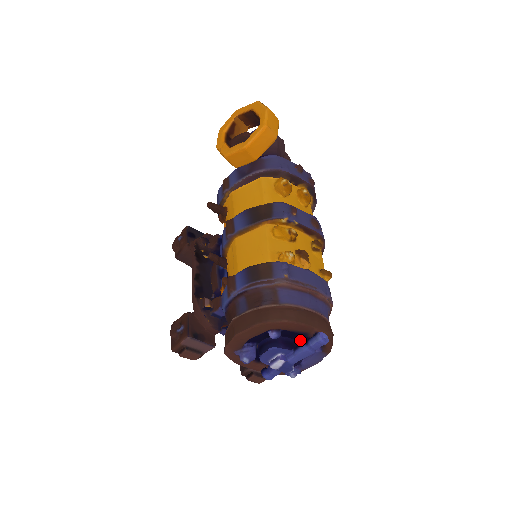
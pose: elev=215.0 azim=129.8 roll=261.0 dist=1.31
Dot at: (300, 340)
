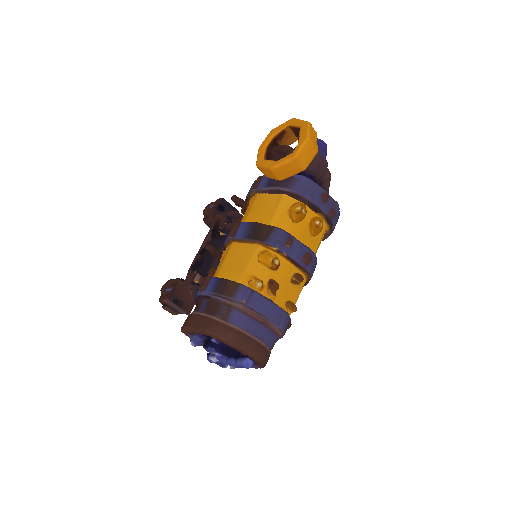
Dot at: occluded
